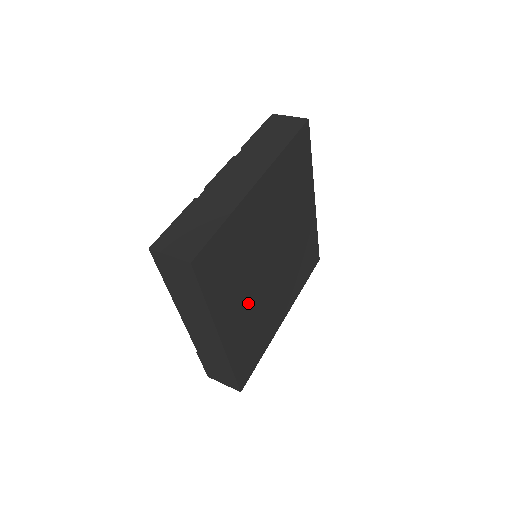
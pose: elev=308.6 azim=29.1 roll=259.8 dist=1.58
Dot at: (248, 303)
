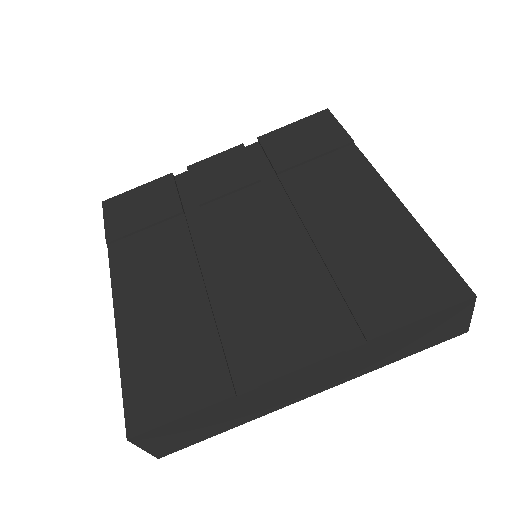
Dot at: occluded
